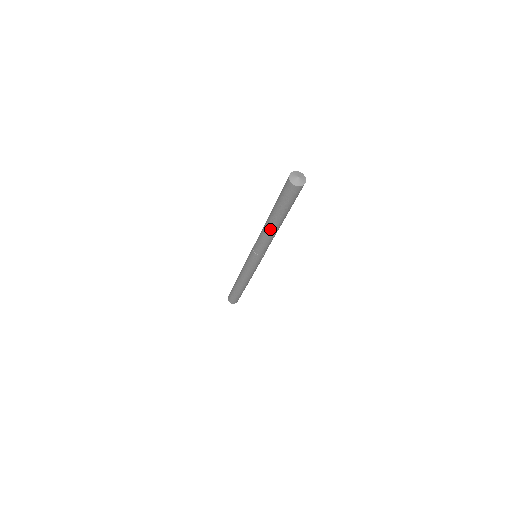
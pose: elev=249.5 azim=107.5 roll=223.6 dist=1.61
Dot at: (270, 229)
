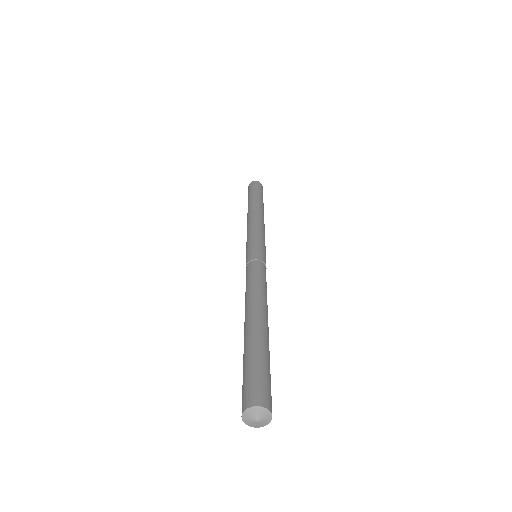
Dot at: occluded
